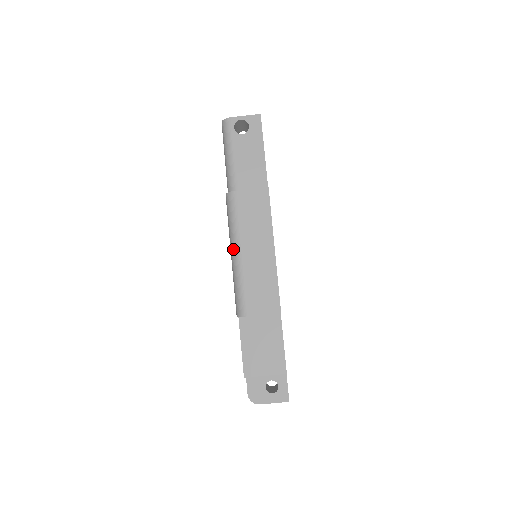
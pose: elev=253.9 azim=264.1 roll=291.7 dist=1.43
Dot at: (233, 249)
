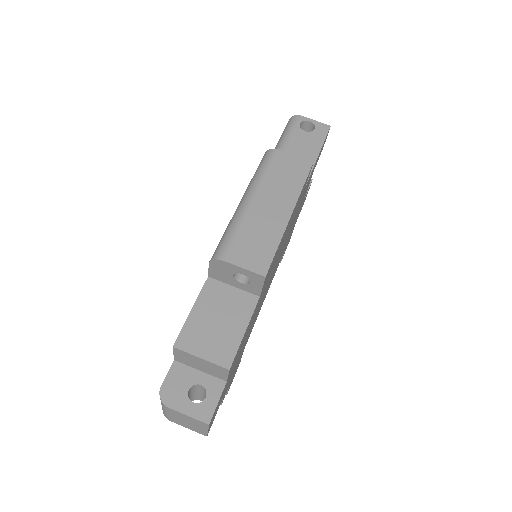
Dot at: (246, 195)
